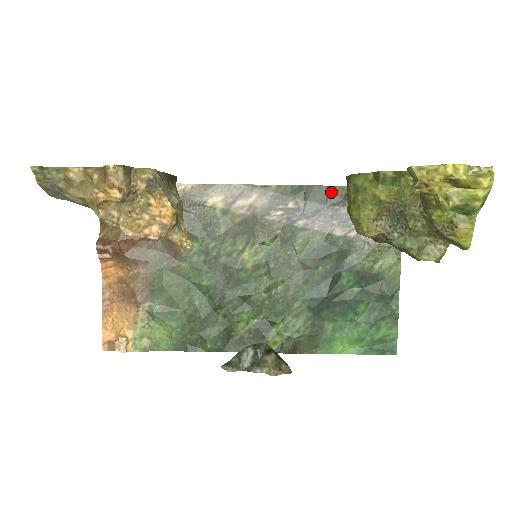
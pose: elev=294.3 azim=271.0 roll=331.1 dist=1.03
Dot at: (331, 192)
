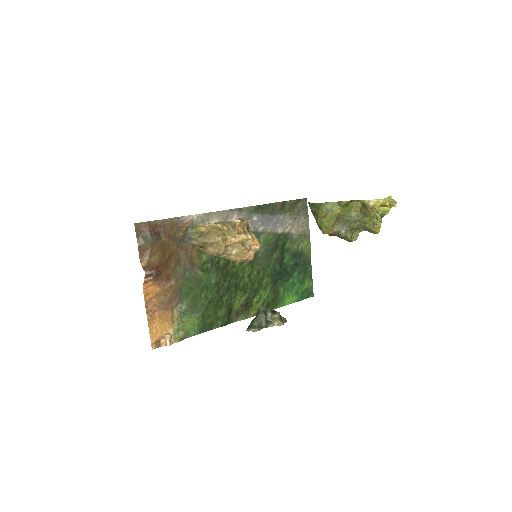
Dot at: (274, 207)
